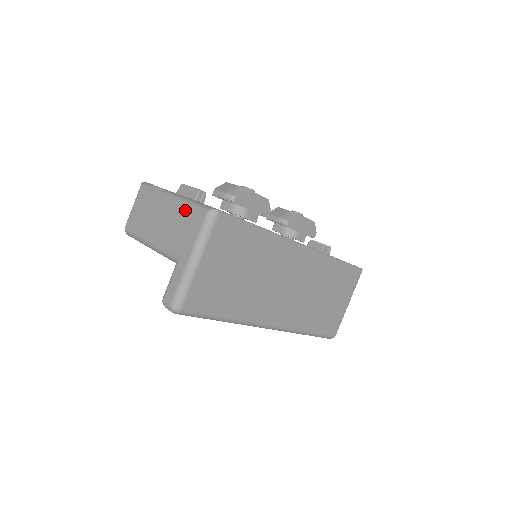
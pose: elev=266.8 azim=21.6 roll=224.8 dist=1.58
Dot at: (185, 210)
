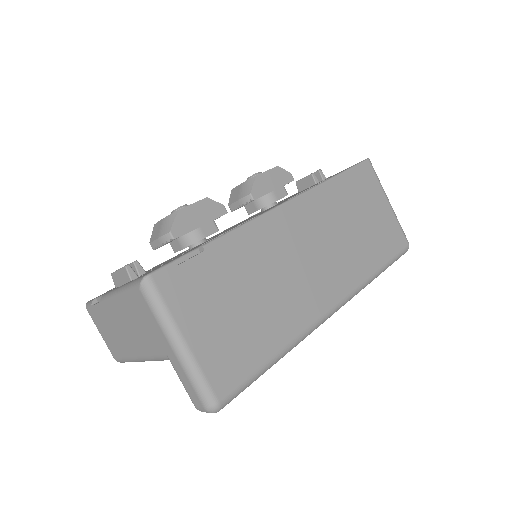
Dot at: (126, 303)
